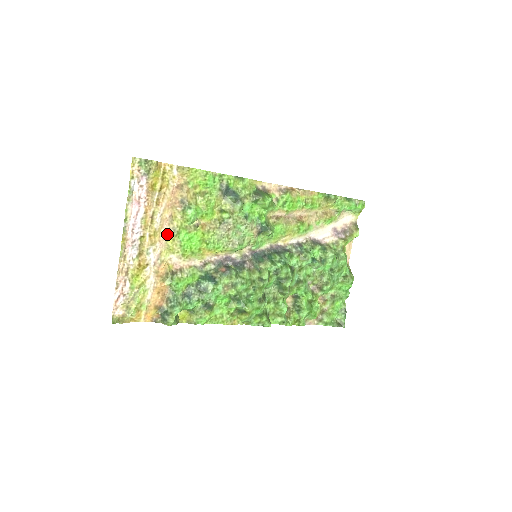
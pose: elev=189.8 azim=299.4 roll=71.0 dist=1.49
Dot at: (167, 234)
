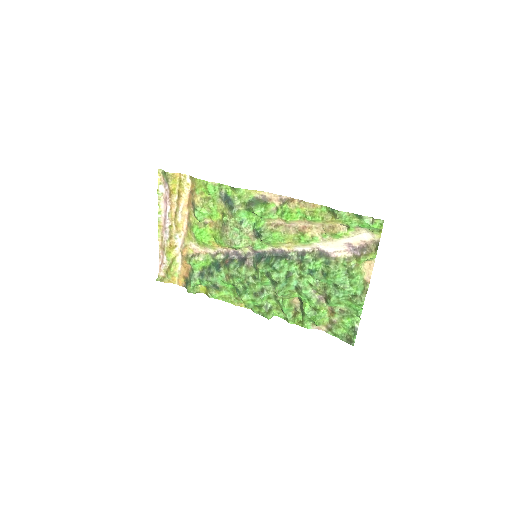
Dot at: (188, 226)
